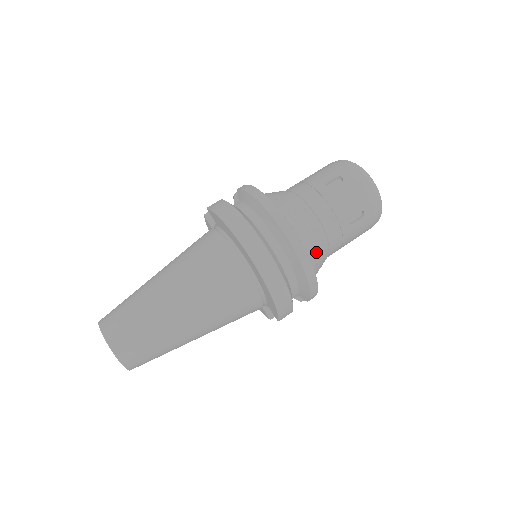
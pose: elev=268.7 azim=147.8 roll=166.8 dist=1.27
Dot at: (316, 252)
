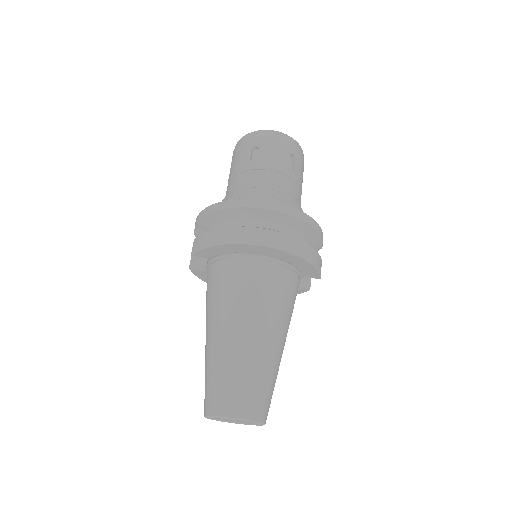
Dot at: (295, 207)
